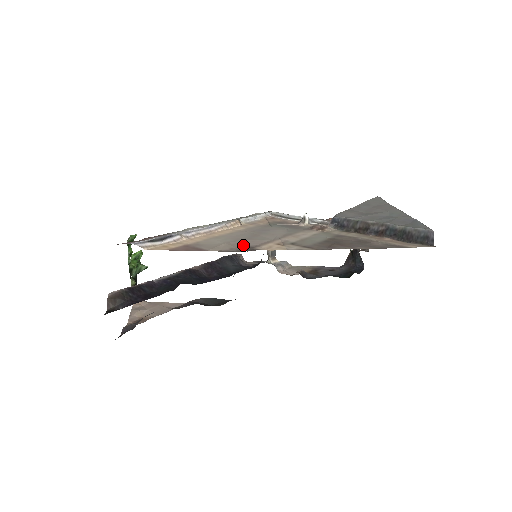
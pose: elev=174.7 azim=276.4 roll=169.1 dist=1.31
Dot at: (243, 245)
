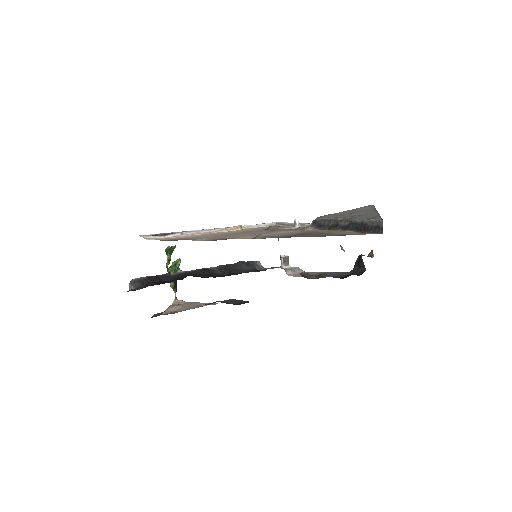
Dot at: (223, 238)
